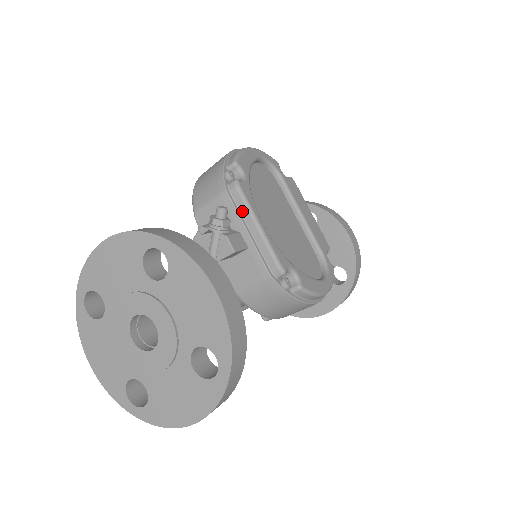
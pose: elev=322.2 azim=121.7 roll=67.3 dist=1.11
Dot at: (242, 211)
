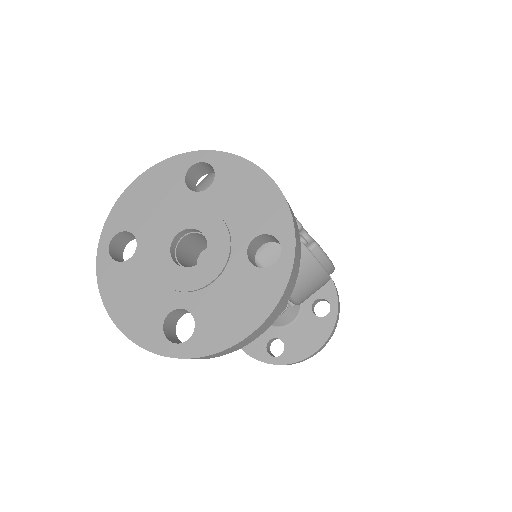
Dot at: occluded
